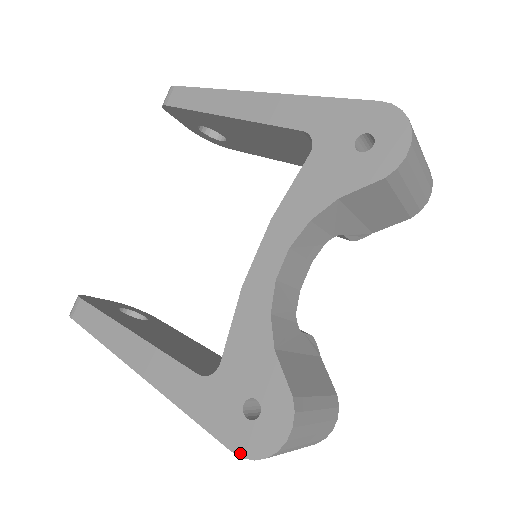
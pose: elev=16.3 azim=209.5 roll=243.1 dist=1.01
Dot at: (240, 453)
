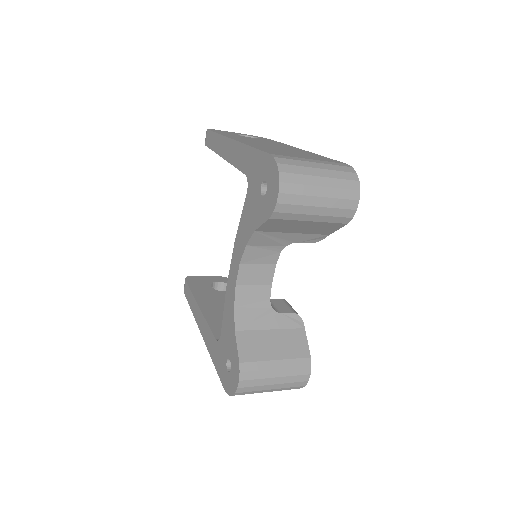
Dot at: (225, 390)
